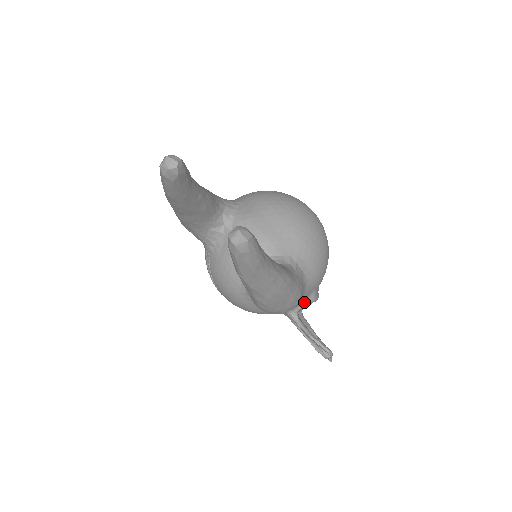
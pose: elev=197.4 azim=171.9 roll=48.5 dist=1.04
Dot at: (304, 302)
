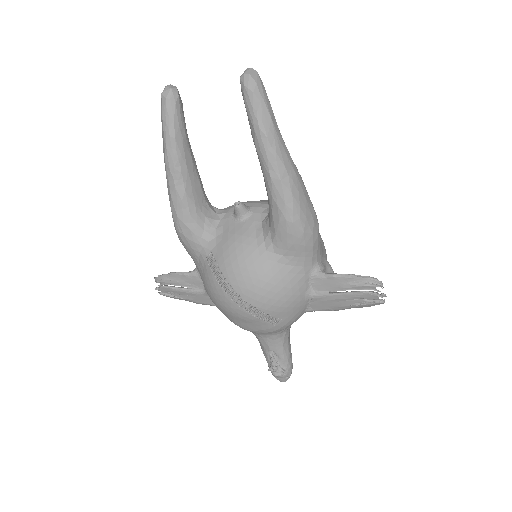
Dot at: (323, 264)
